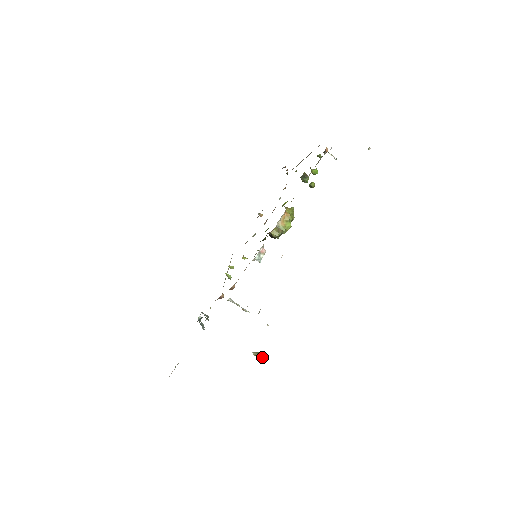
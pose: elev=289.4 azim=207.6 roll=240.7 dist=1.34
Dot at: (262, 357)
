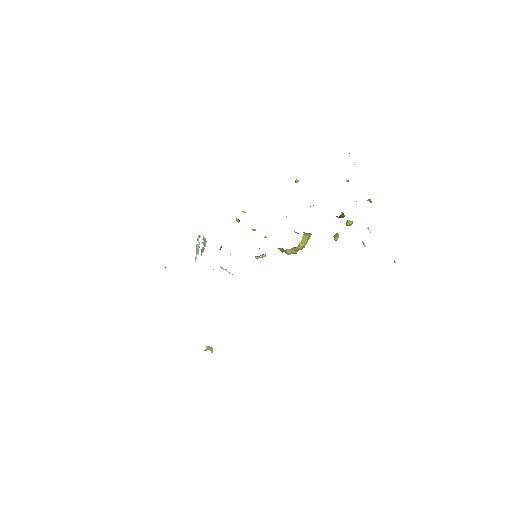
Dot at: (211, 351)
